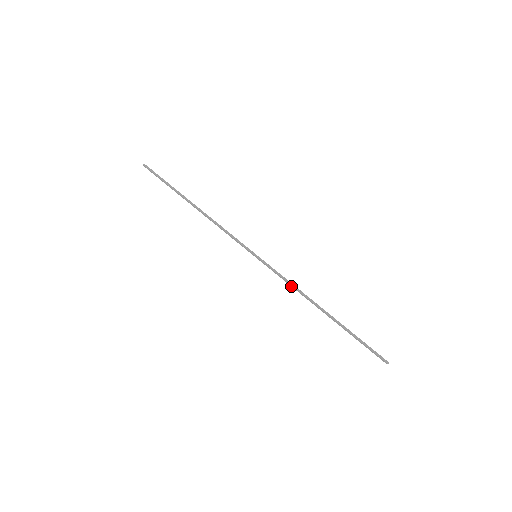
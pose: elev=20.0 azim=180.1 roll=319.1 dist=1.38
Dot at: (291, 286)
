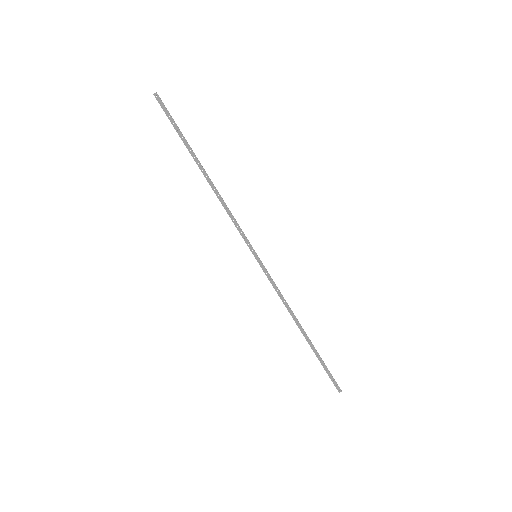
Dot at: (281, 298)
